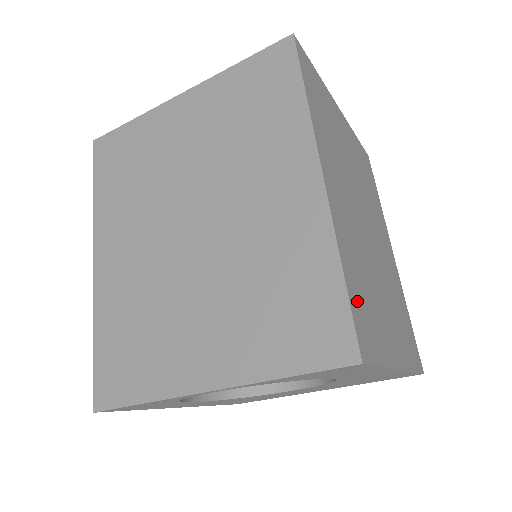
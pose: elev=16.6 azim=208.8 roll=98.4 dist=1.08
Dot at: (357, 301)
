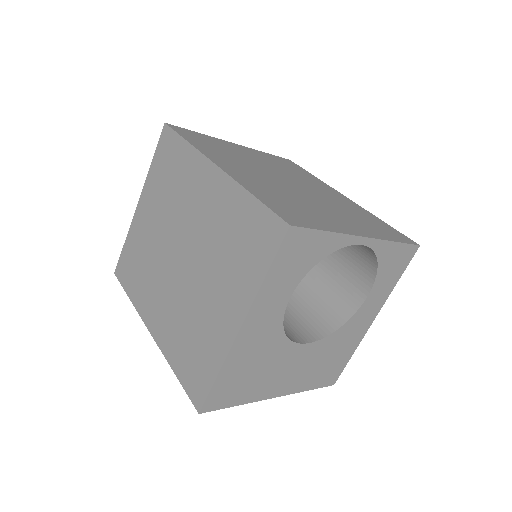
Dot at: occluded
